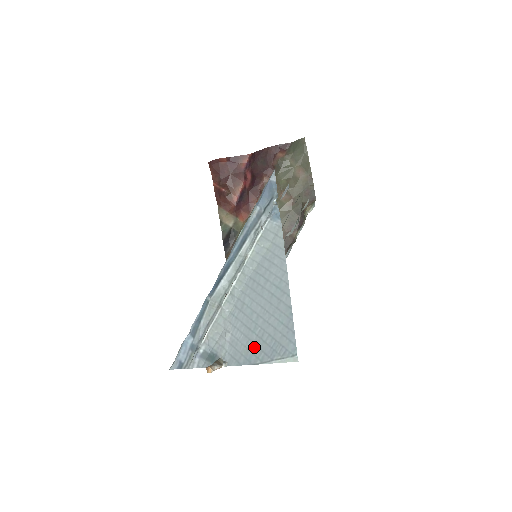
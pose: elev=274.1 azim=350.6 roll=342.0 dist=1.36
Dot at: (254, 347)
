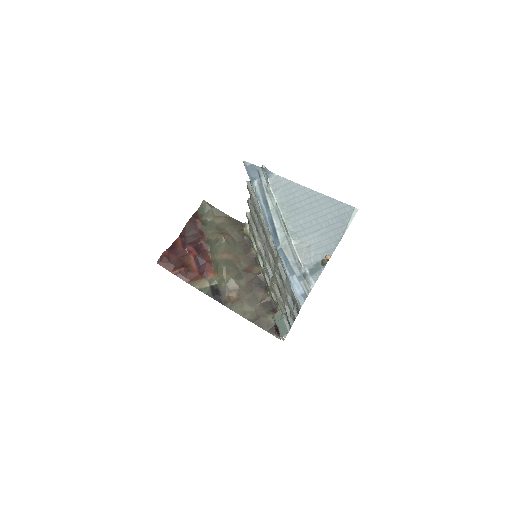
Dot at: (331, 233)
